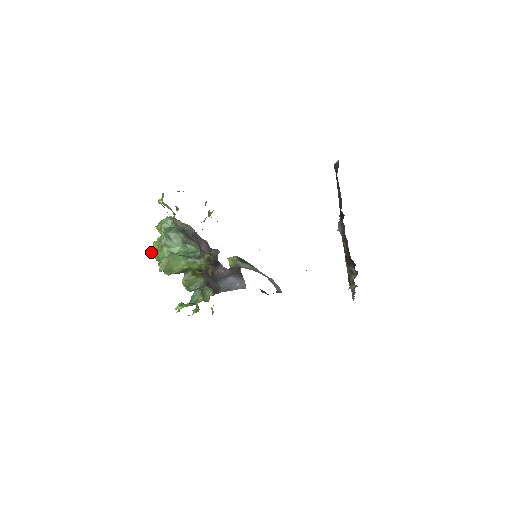
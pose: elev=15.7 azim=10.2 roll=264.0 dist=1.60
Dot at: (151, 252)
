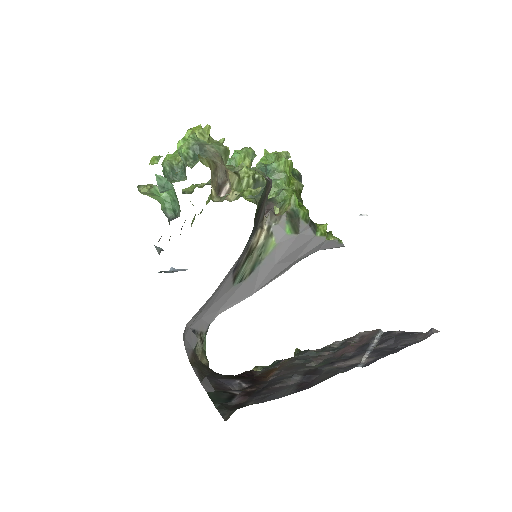
Dot at: occluded
